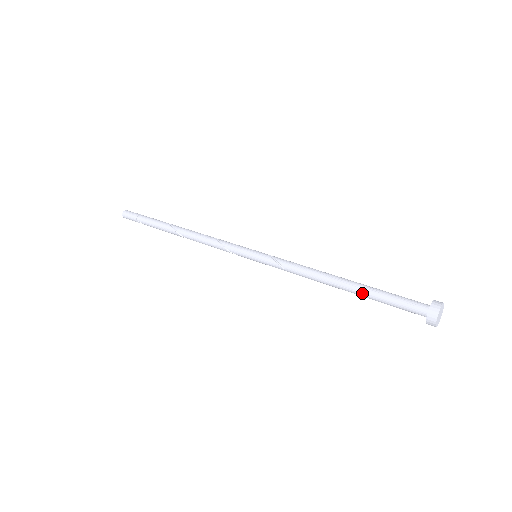
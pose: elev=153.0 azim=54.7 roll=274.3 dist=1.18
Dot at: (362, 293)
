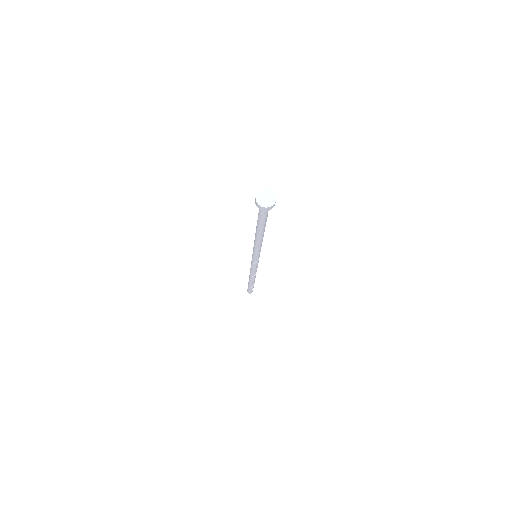
Dot at: (257, 222)
